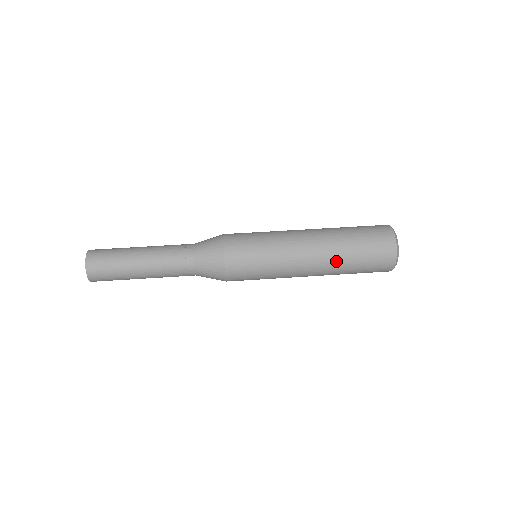
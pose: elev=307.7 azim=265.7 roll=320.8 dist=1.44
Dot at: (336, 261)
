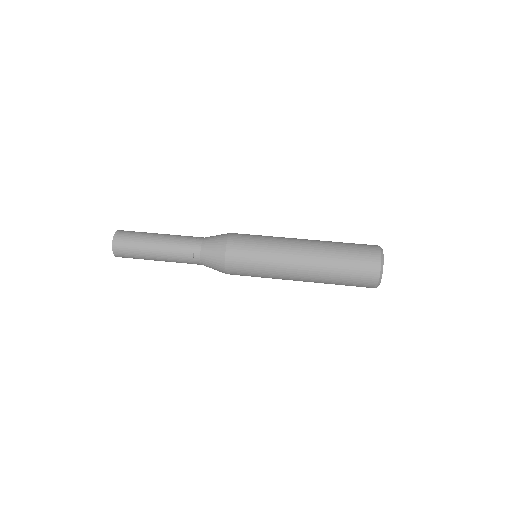
Dot at: (323, 275)
